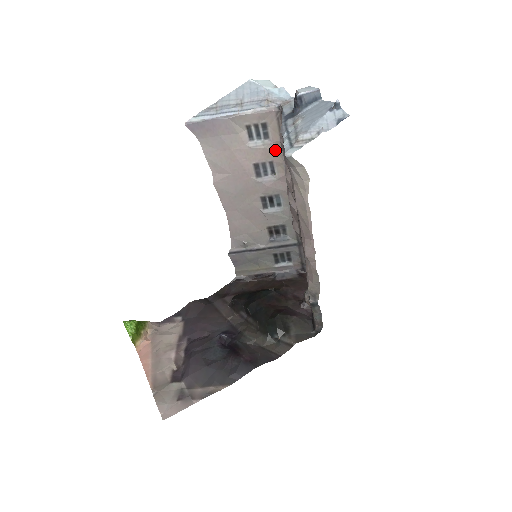
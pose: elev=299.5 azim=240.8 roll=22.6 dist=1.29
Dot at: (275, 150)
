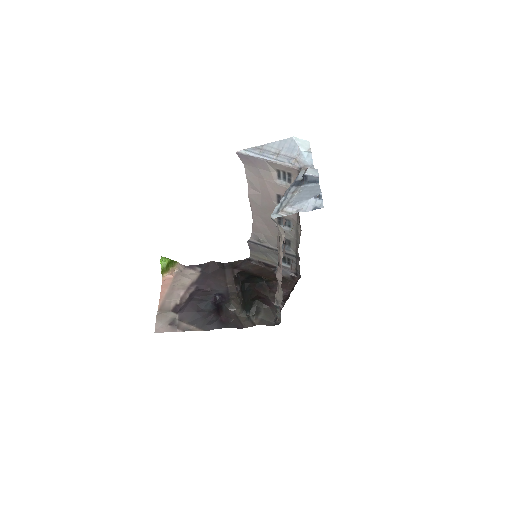
Dot at: occluded
